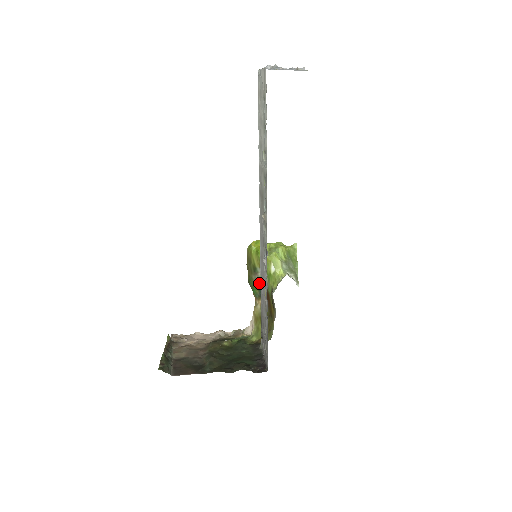
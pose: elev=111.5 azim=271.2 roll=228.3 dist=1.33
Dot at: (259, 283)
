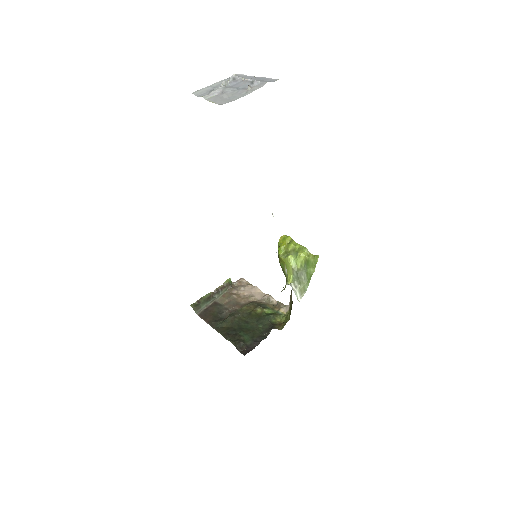
Dot at: occluded
